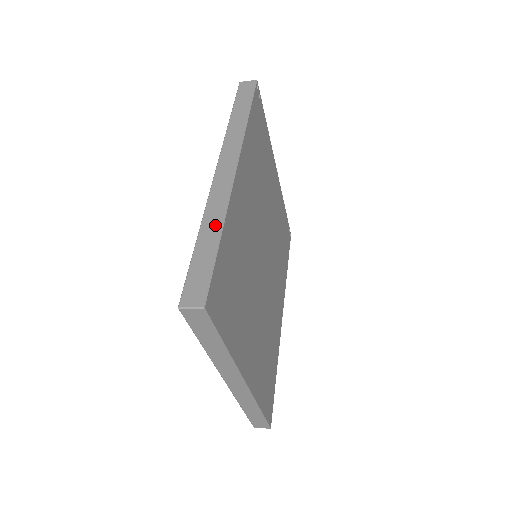
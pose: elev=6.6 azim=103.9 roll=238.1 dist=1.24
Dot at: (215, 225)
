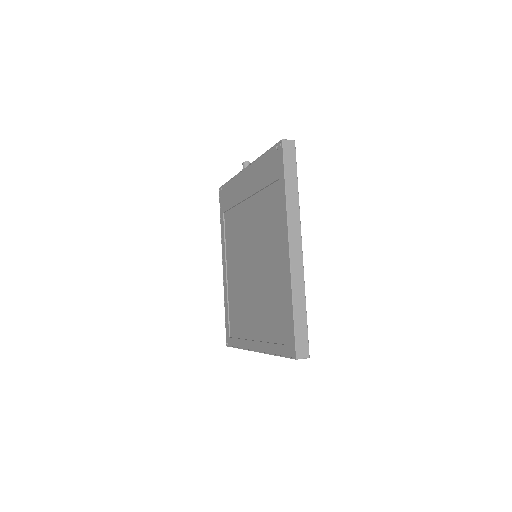
Dot at: (301, 298)
